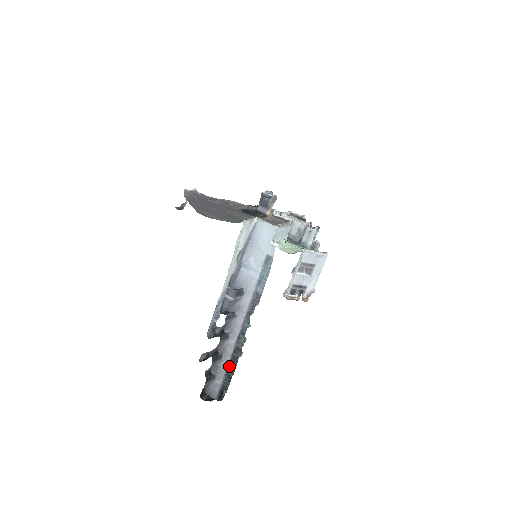
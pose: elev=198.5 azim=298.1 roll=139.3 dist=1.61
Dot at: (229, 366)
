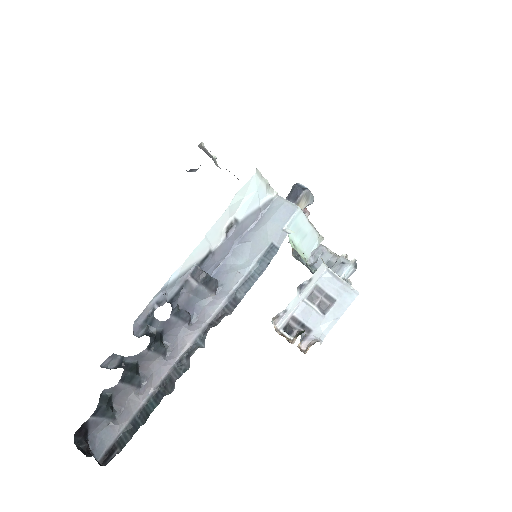
Dot at: (144, 406)
